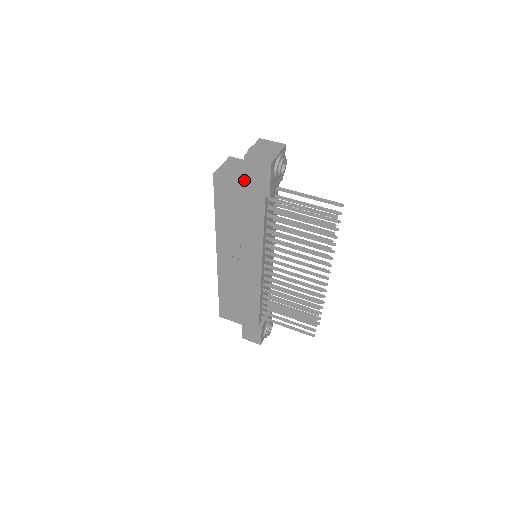
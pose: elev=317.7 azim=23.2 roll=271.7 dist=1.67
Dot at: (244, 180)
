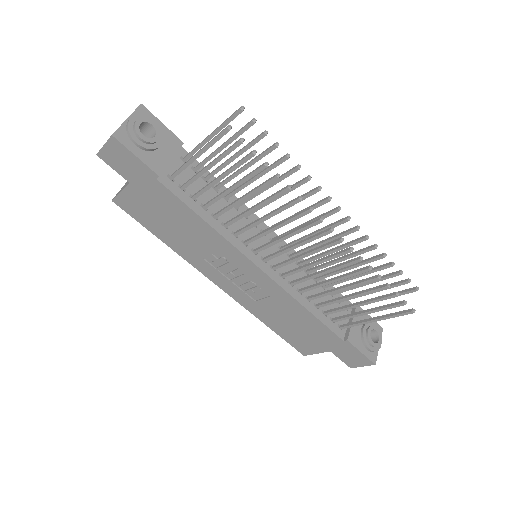
Dot at: (127, 180)
